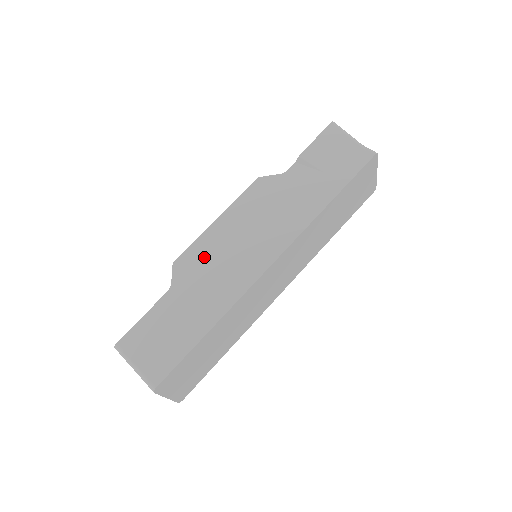
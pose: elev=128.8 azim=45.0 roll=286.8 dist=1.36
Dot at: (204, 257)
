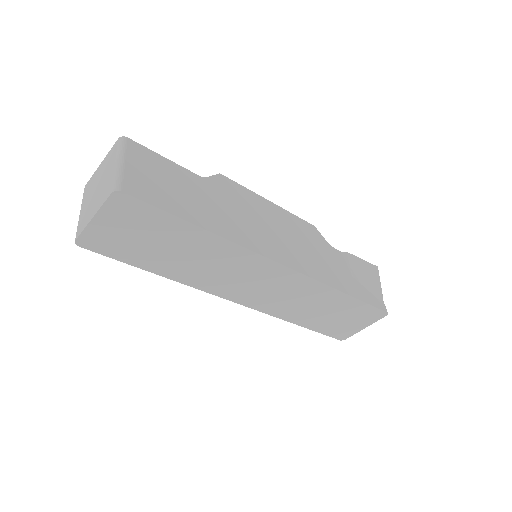
Dot at: (243, 201)
